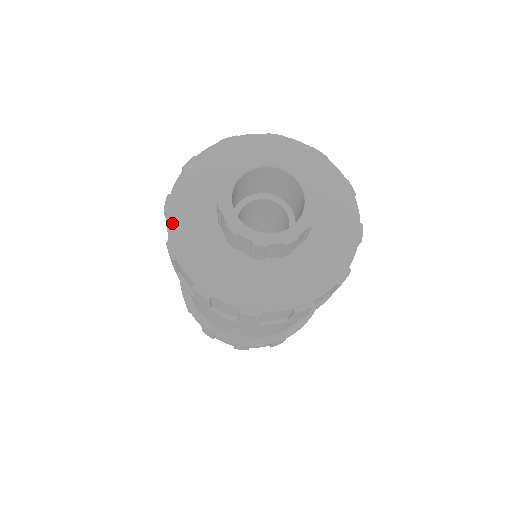
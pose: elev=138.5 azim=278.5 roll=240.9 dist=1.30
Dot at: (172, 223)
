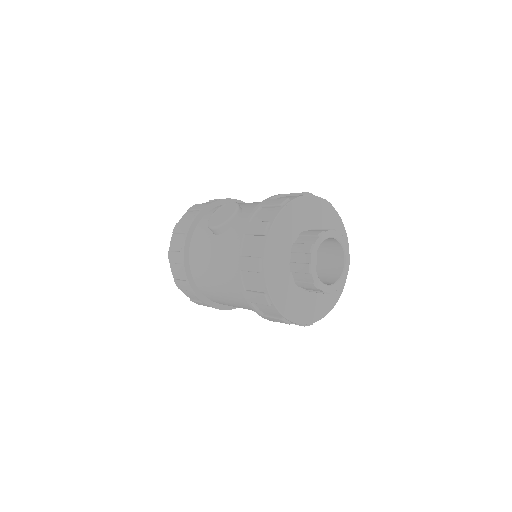
Dot at: (281, 309)
